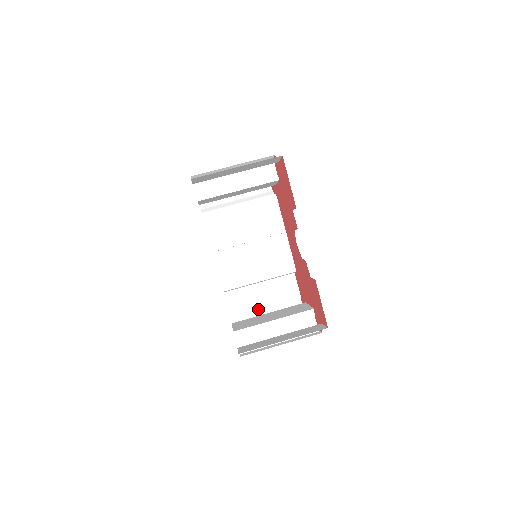
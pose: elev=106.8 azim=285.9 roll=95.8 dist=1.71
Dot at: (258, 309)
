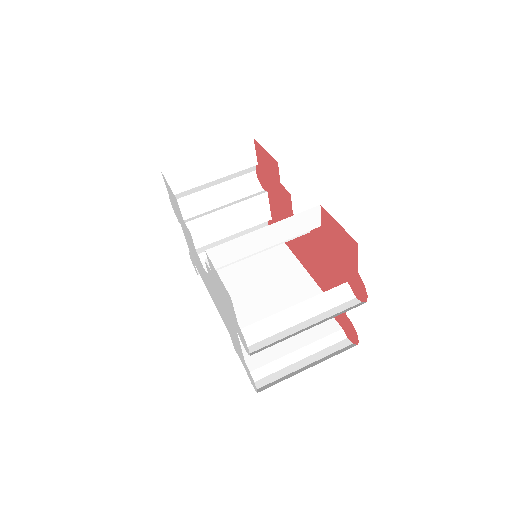
Dot at: (287, 359)
